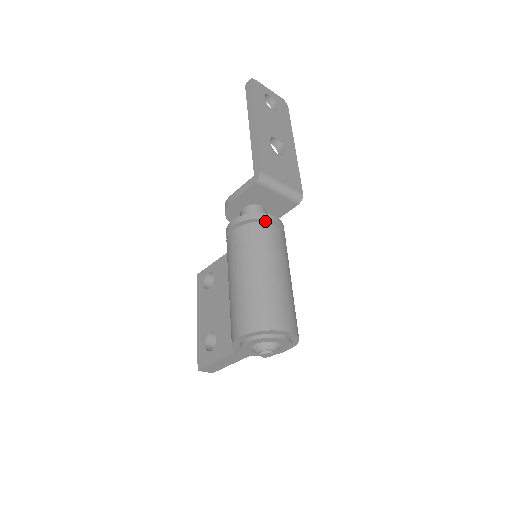
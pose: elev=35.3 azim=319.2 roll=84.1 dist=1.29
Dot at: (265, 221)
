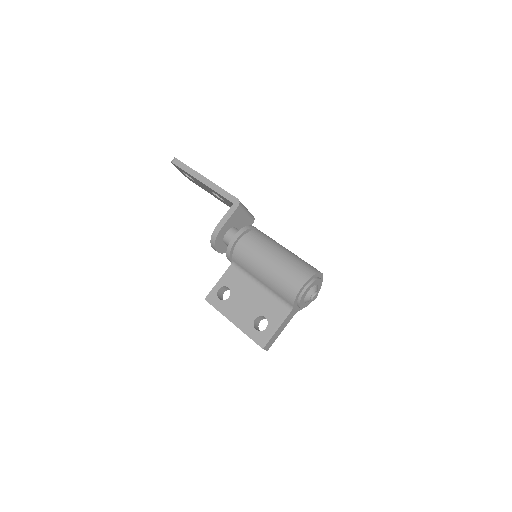
Dot at: occluded
